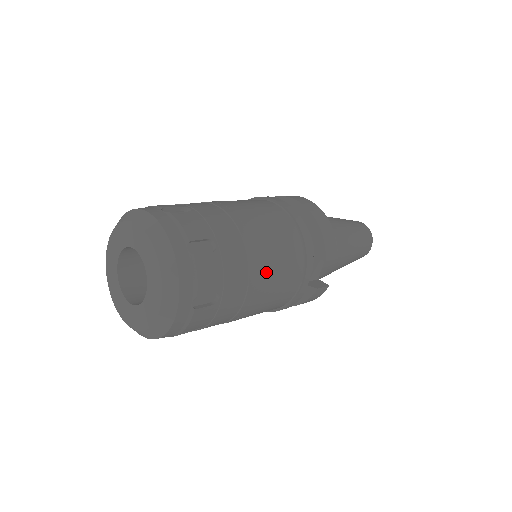
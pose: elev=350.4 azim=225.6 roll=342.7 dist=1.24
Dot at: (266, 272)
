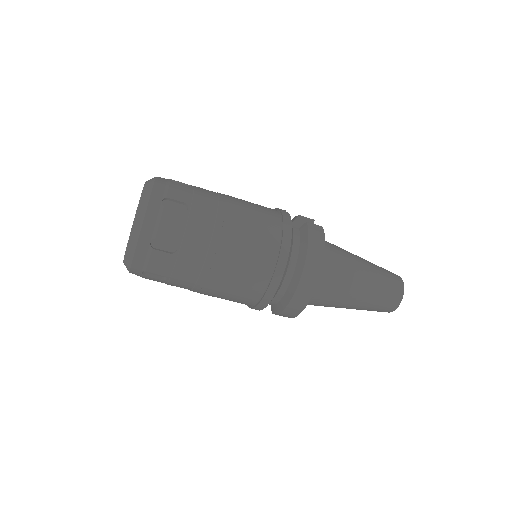
Dot at: occluded
